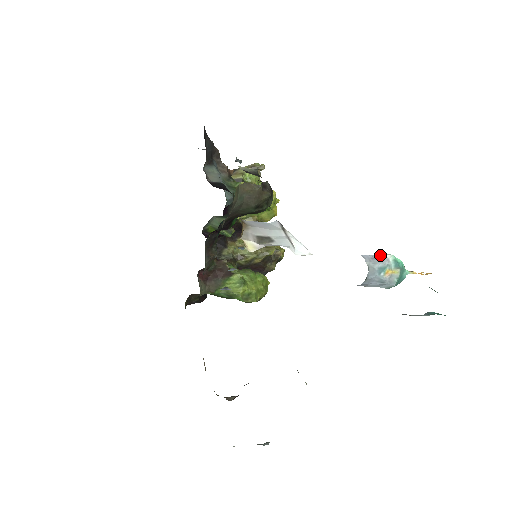
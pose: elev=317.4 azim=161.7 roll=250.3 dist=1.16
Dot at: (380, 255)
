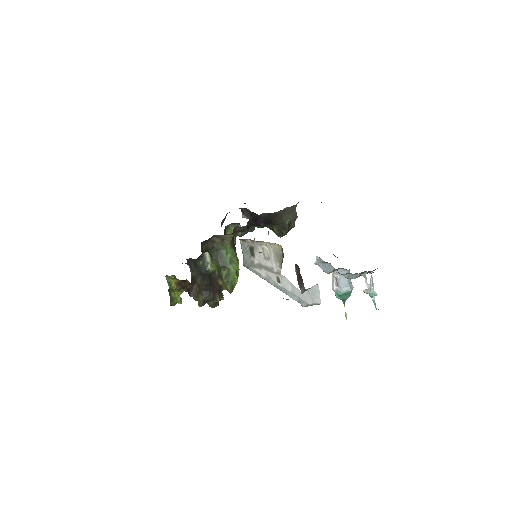
Dot at: occluded
